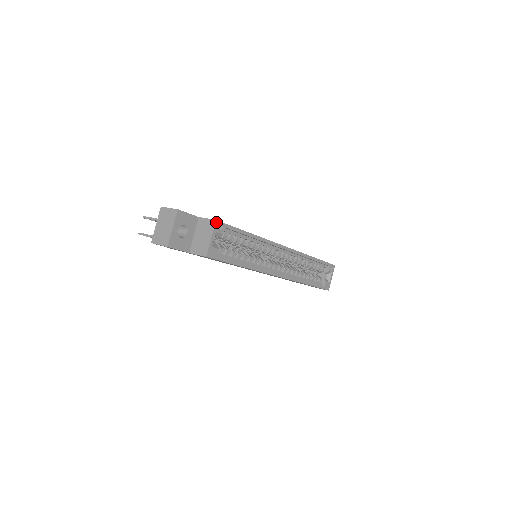
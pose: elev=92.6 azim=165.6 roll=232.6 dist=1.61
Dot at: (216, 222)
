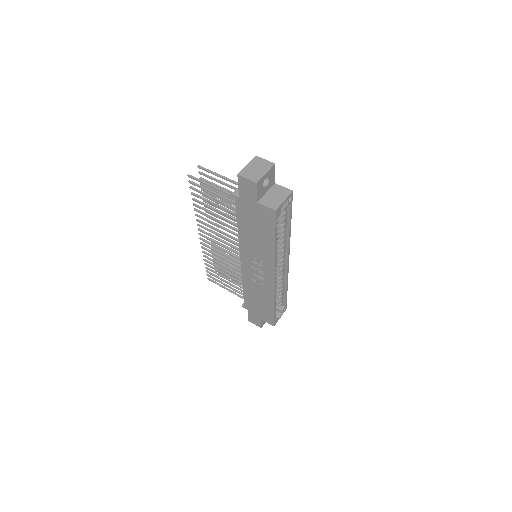
Dot at: (292, 192)
